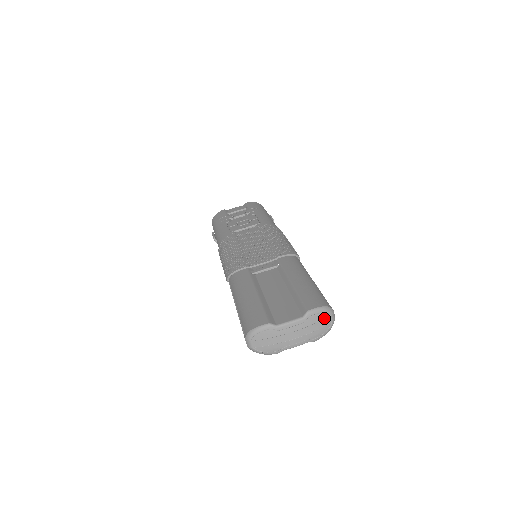
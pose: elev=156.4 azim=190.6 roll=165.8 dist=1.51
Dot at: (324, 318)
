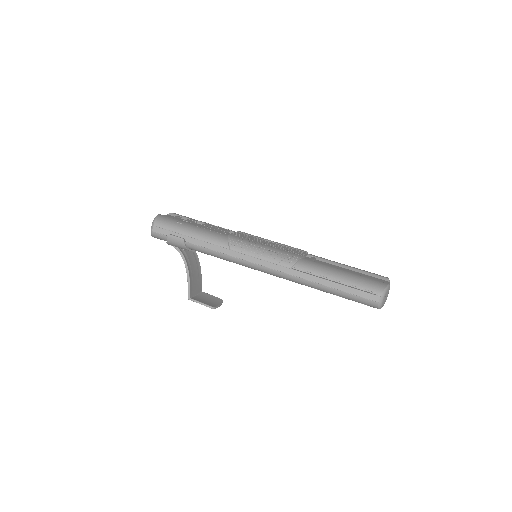
Dot at: occluded
